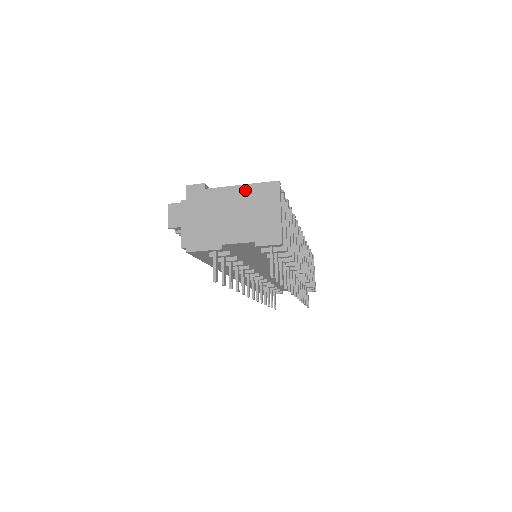
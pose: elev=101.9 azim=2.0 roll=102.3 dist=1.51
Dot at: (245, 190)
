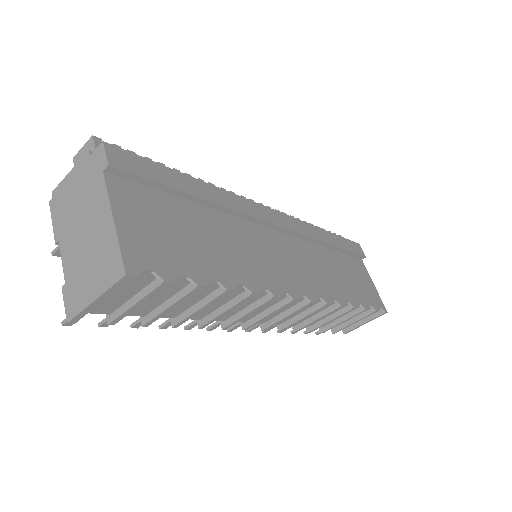
Dot at: (109, 230)
